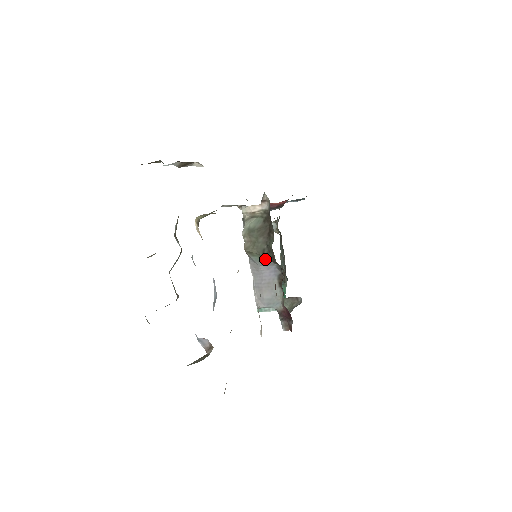
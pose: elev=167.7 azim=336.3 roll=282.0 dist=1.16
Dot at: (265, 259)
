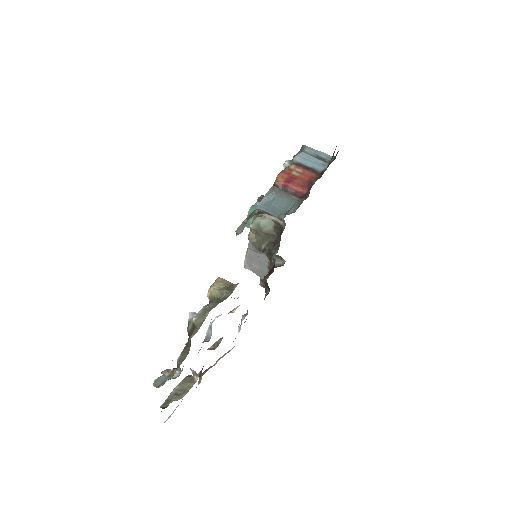
Dot at: (264, 253)
